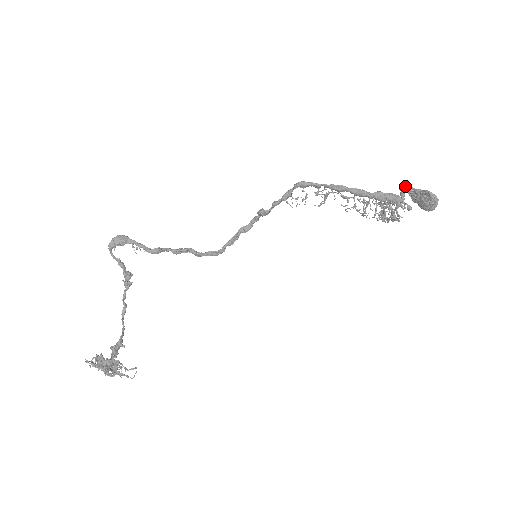
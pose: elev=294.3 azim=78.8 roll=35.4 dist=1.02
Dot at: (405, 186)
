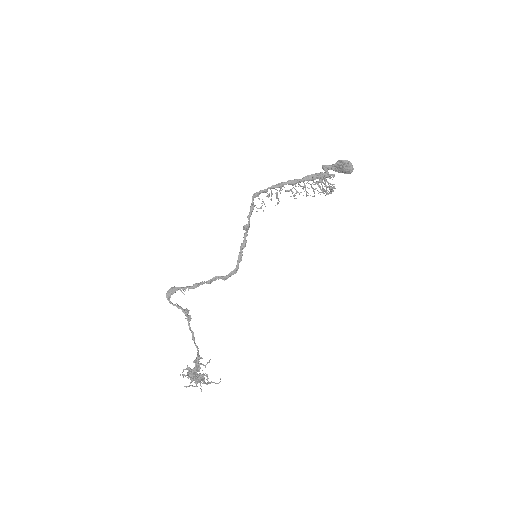
Dot at: (325, 166)
